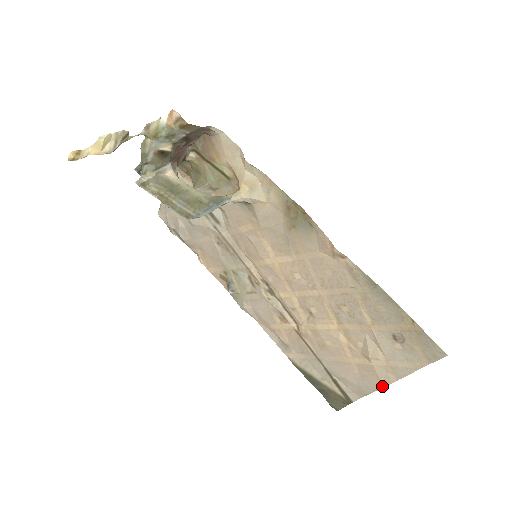
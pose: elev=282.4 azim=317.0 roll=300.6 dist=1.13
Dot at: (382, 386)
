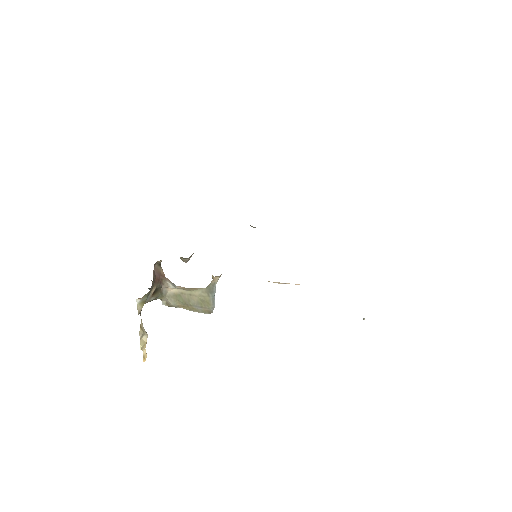
Dot at: occluded
